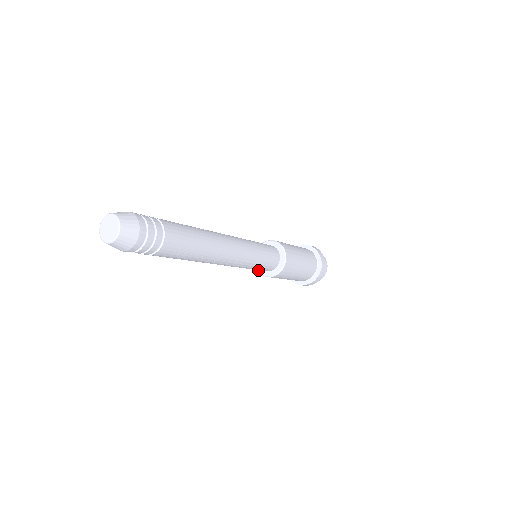
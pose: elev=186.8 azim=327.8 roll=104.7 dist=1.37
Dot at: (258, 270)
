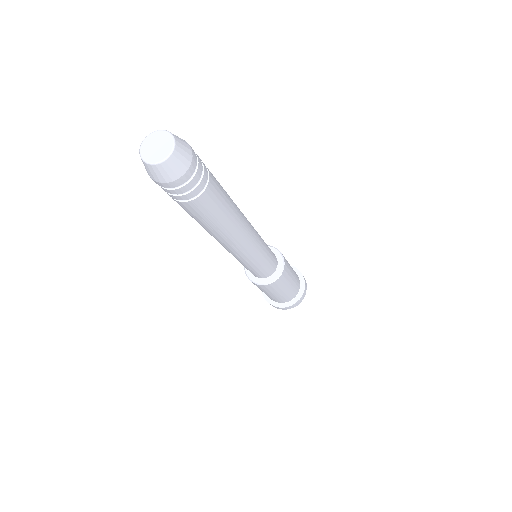
Dot at: (246, 269)
